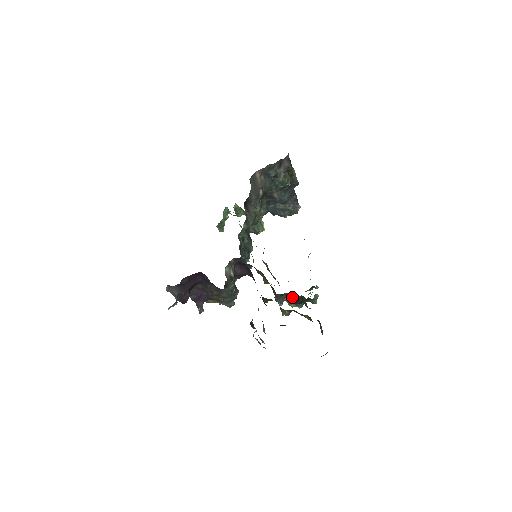
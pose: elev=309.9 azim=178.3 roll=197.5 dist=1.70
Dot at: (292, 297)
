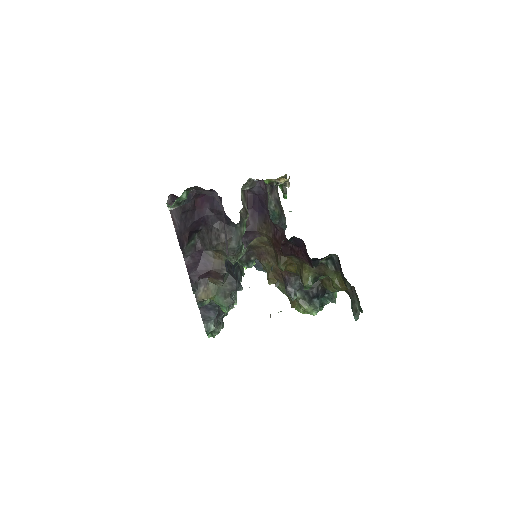
Dot at: occluded
